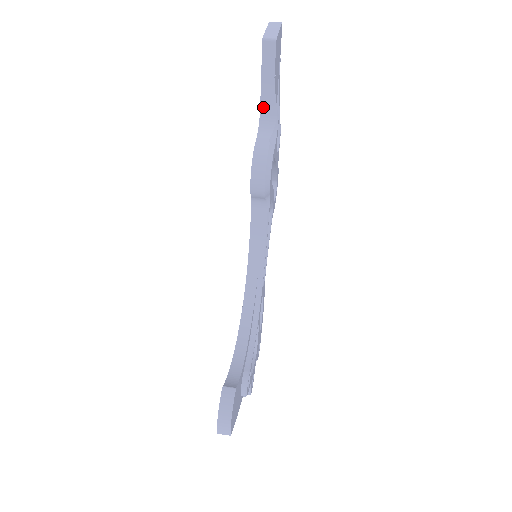
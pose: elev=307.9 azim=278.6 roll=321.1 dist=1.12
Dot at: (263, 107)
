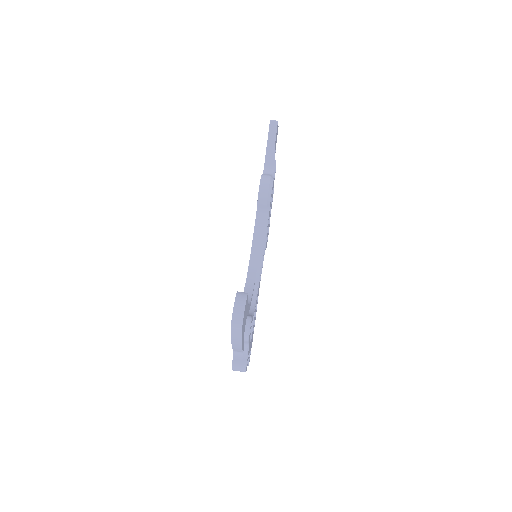
Dot at: (267, 161)
